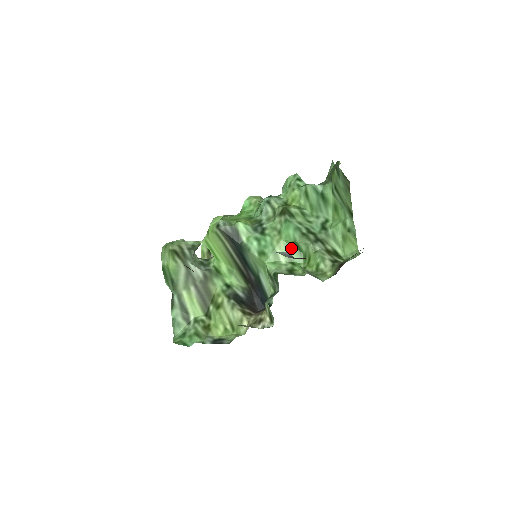
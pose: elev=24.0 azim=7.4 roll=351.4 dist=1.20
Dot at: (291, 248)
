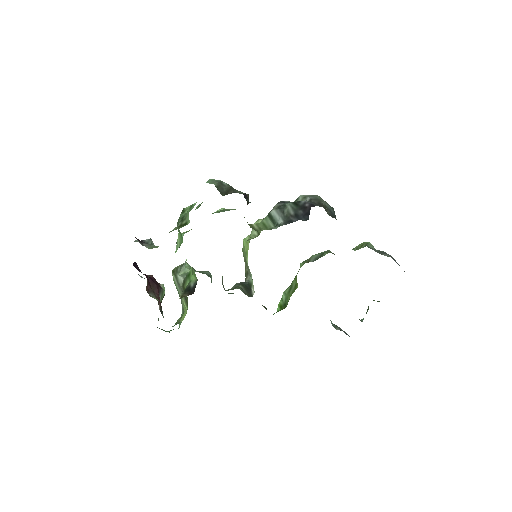
Dot at: (180, 236)
